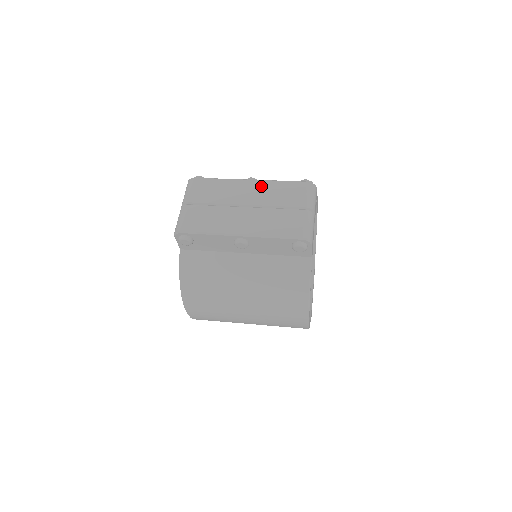
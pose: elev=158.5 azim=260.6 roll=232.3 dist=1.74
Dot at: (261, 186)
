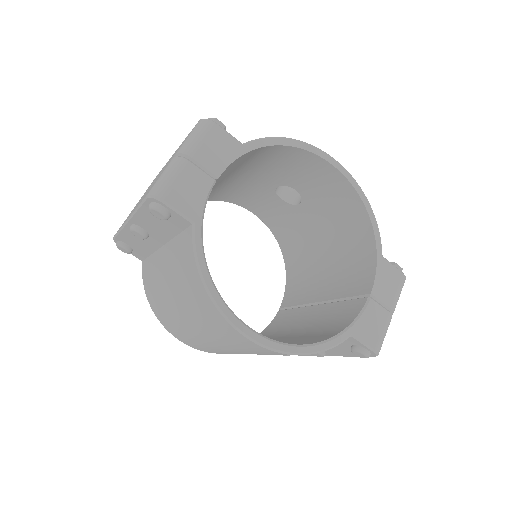
Dot at: occluded
